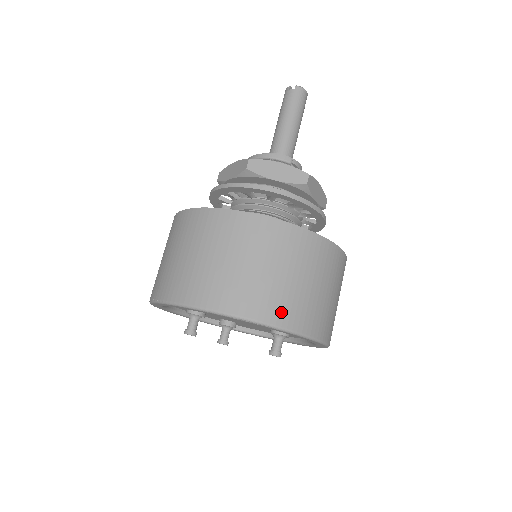
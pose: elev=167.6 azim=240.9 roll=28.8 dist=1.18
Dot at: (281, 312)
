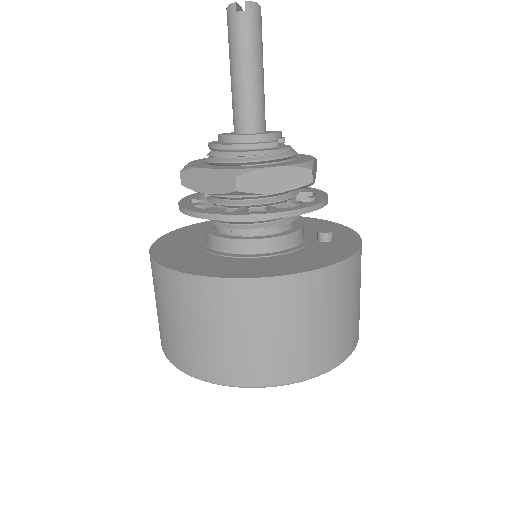
Dot at: (333, 355)
